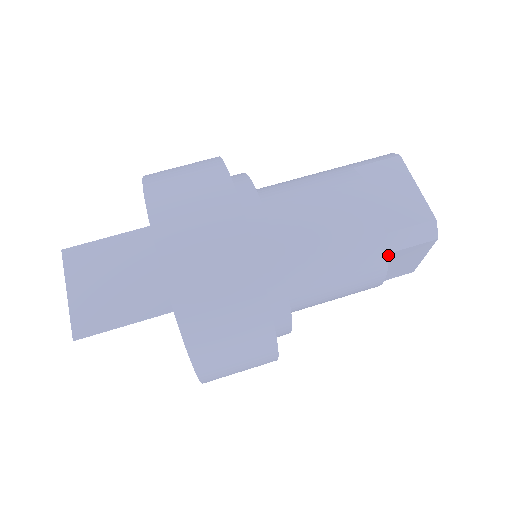
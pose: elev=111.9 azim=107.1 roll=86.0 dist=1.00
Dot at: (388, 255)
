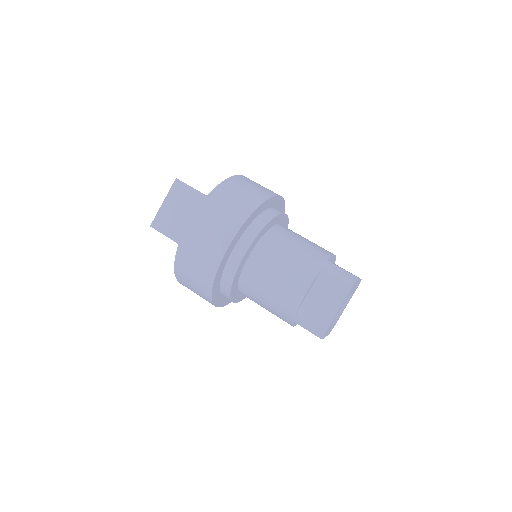
Dot at: (295, 321)
